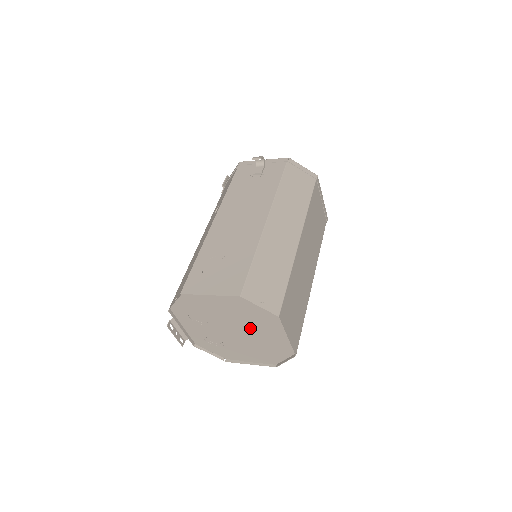
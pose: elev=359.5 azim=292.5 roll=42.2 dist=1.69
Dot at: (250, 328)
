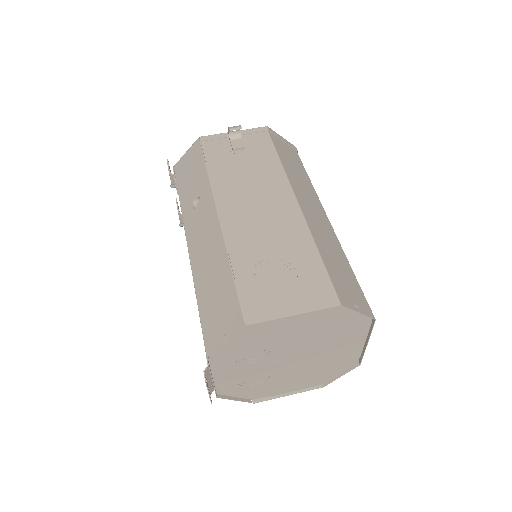
Dot at: (320, 347)
